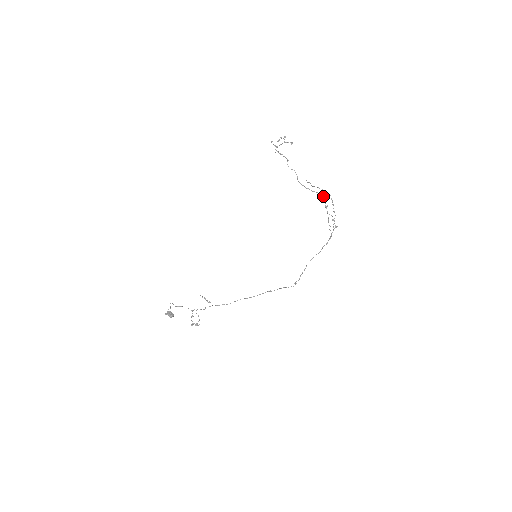
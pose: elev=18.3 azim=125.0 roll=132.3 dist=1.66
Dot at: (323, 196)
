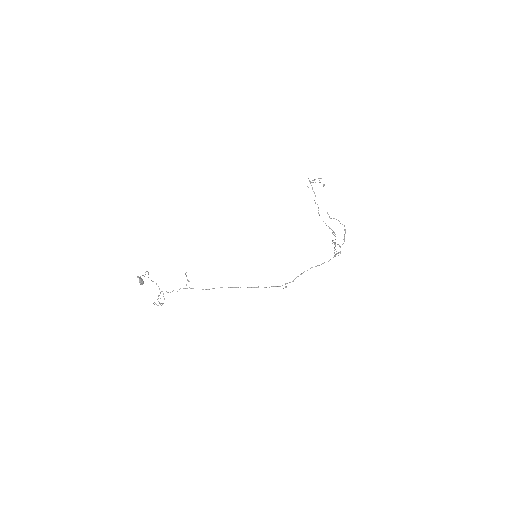
Dot at: (334, 232)
